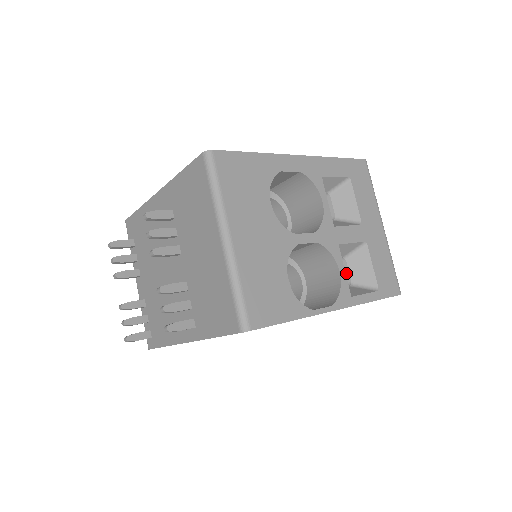
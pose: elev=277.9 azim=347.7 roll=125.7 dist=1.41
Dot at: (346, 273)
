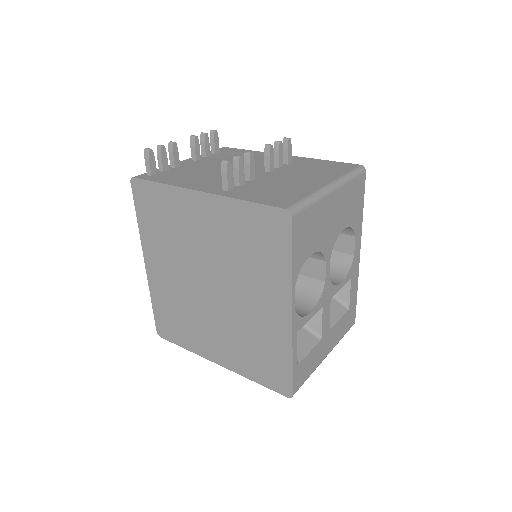
Dot at: occluded
